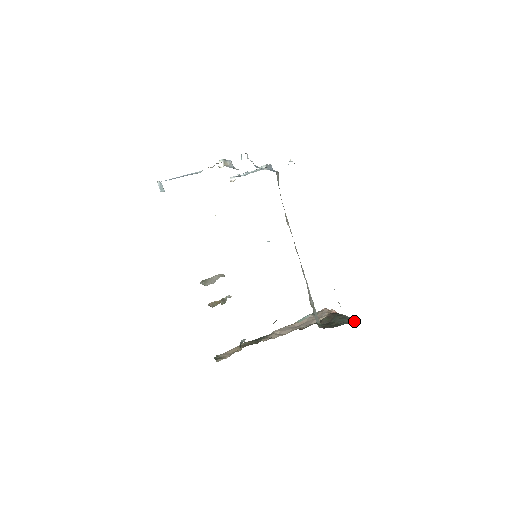
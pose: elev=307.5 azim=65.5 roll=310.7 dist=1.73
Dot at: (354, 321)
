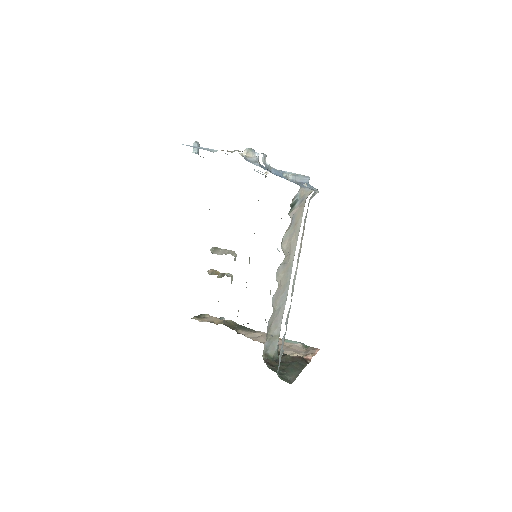
Dot at: (292, 379)
